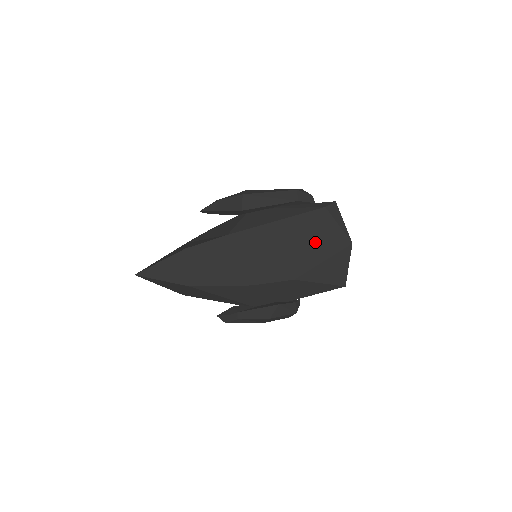
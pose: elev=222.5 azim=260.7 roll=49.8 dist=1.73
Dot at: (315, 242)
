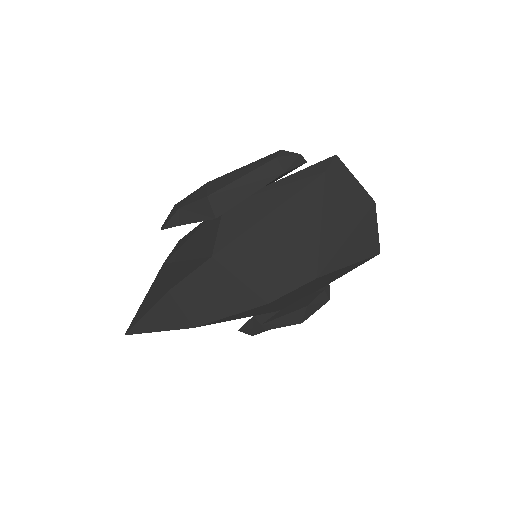
Dot at: (327, 223)
